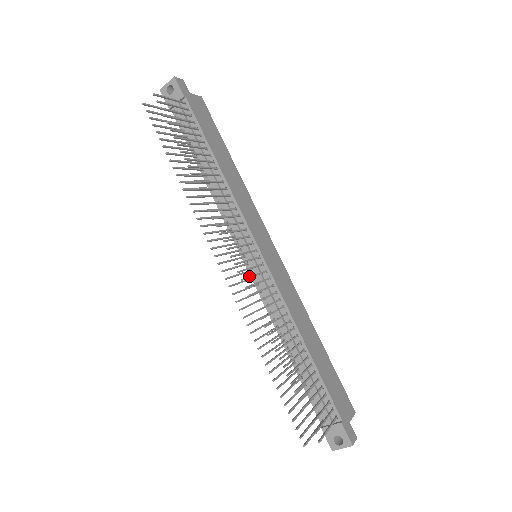
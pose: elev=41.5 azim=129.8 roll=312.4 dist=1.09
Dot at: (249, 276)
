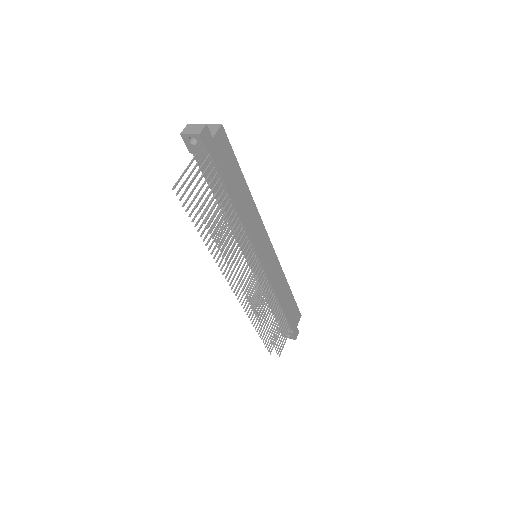
Dot at: (252, 292)
